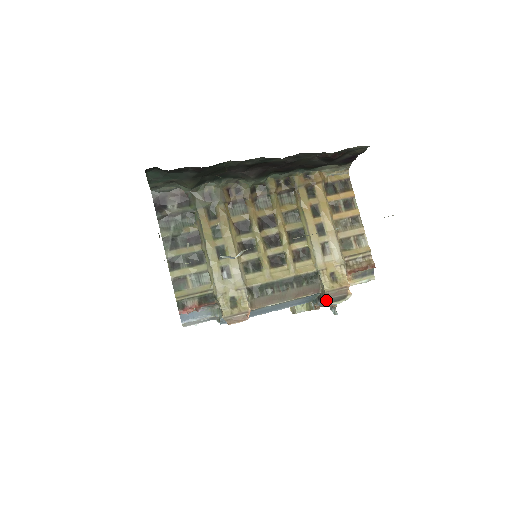
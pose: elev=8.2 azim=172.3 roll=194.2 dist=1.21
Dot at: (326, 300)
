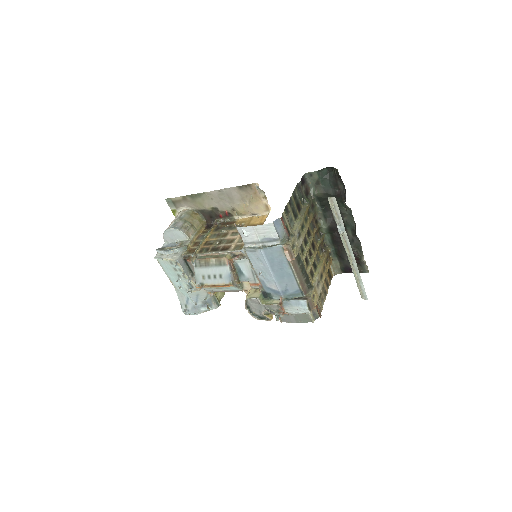
Dot at: (307, 300)
